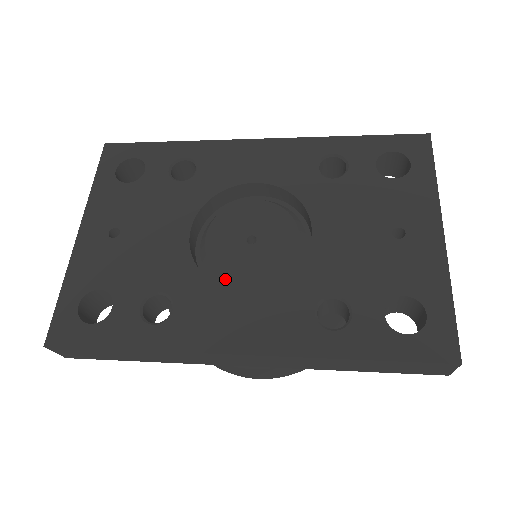
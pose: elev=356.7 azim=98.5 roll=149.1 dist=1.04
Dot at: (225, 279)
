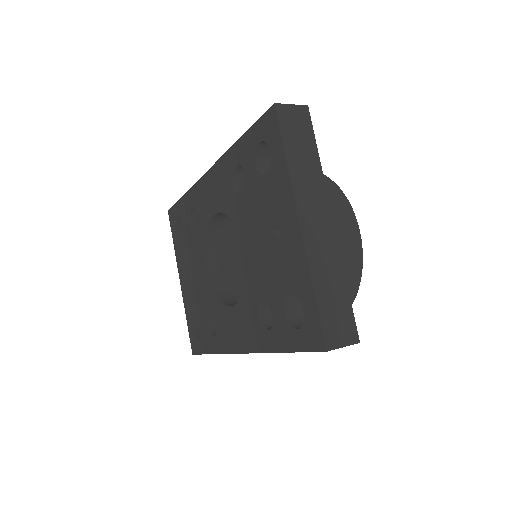
Dot at: occluded
